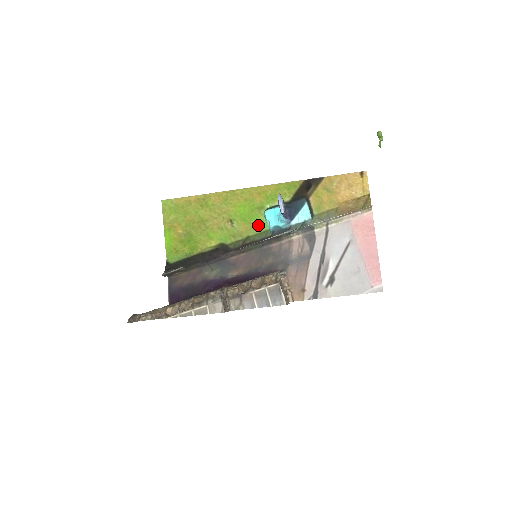
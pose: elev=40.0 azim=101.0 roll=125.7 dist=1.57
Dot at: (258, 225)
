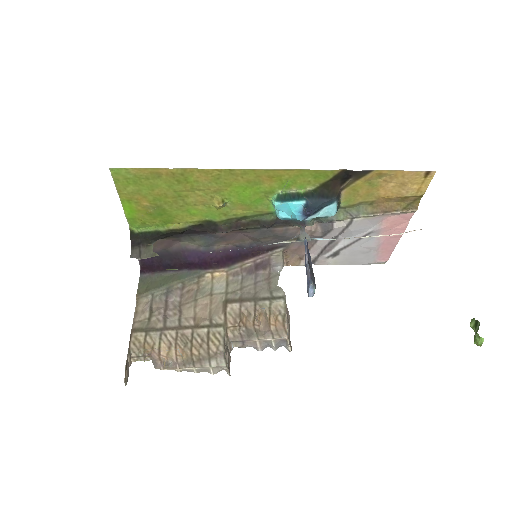
Dot at: (261, 208)
